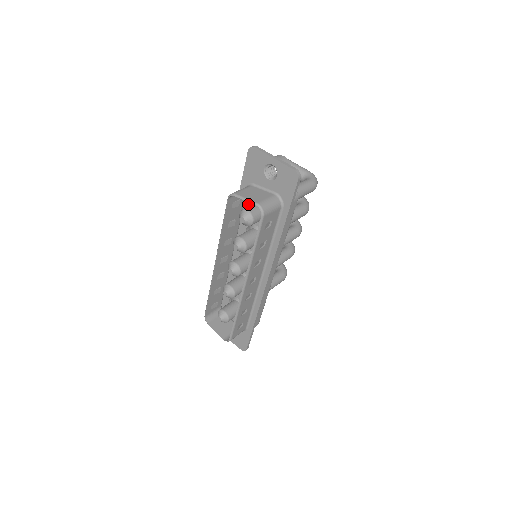
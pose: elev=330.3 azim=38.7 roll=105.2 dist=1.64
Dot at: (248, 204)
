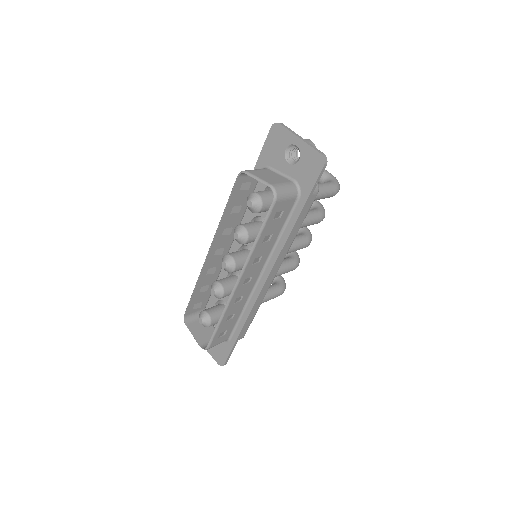
Dot at: occluded
